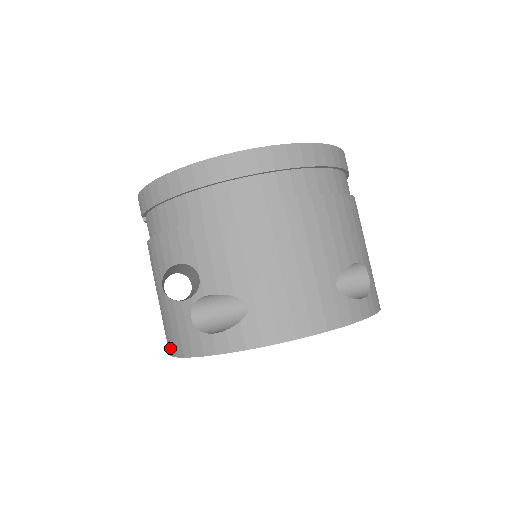
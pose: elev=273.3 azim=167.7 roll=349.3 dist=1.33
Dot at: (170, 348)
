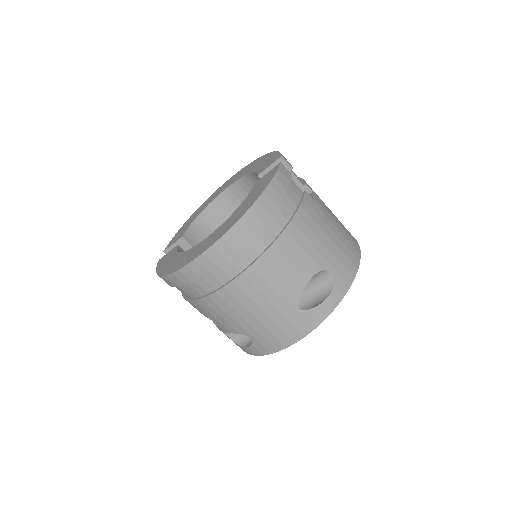
Dot at: occluded
